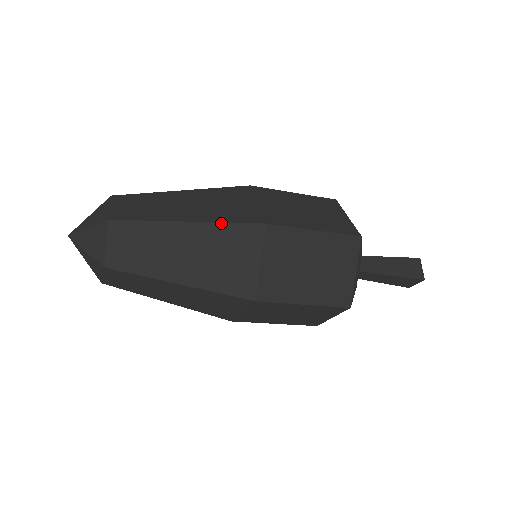
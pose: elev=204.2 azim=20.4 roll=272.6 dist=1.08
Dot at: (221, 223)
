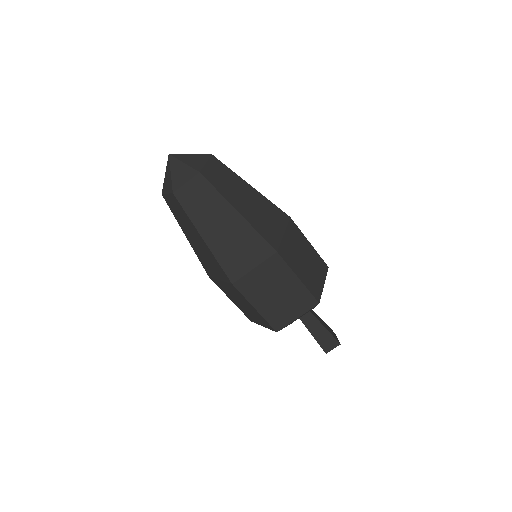
Dot at: (268, 200)
